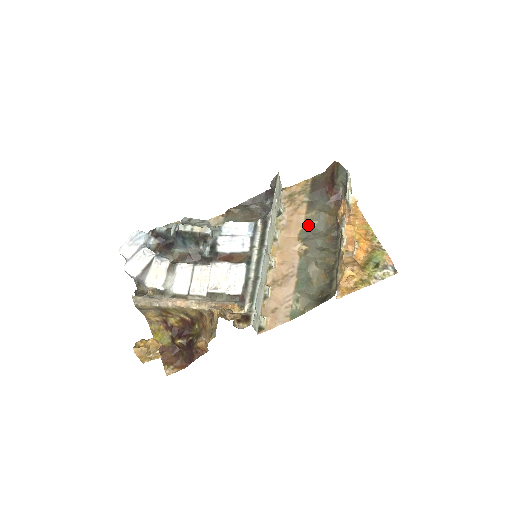
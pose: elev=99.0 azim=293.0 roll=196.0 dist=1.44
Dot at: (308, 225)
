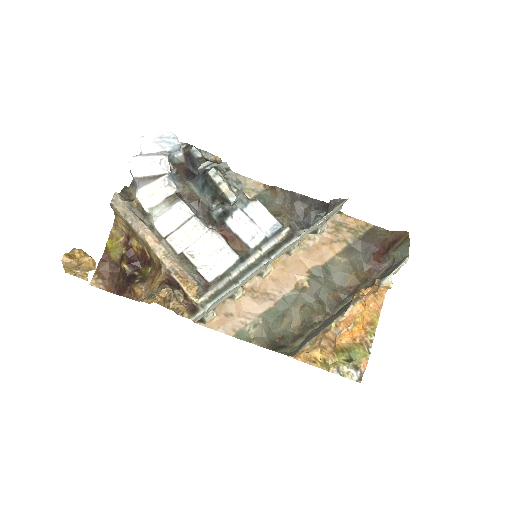
Dot at: (329, 266)
